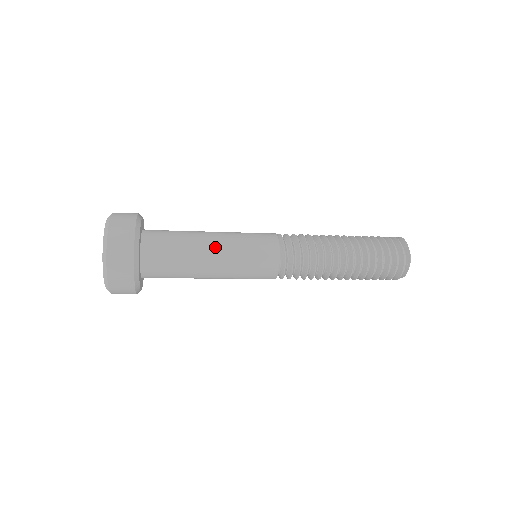
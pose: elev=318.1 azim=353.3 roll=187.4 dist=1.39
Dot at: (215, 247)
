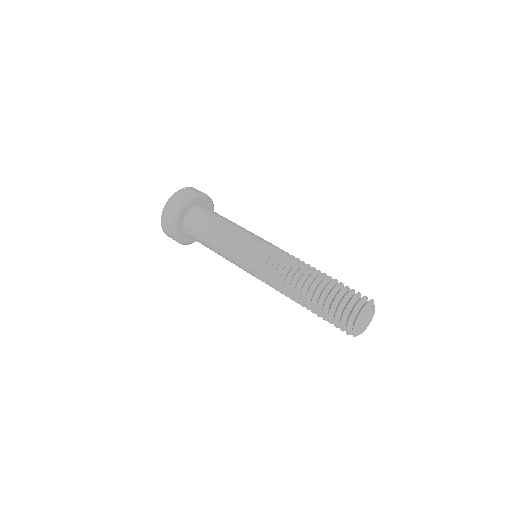
Dot at: (219, 245)
